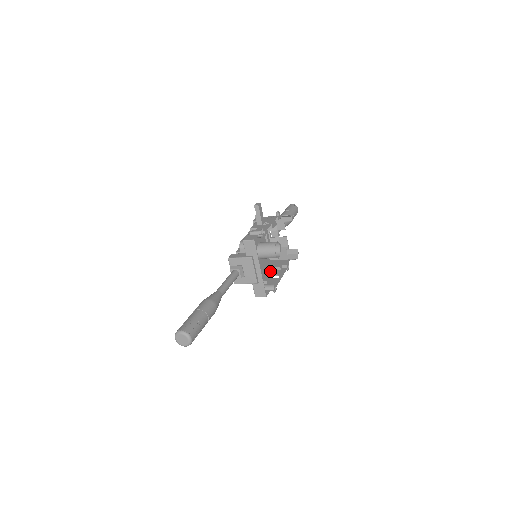
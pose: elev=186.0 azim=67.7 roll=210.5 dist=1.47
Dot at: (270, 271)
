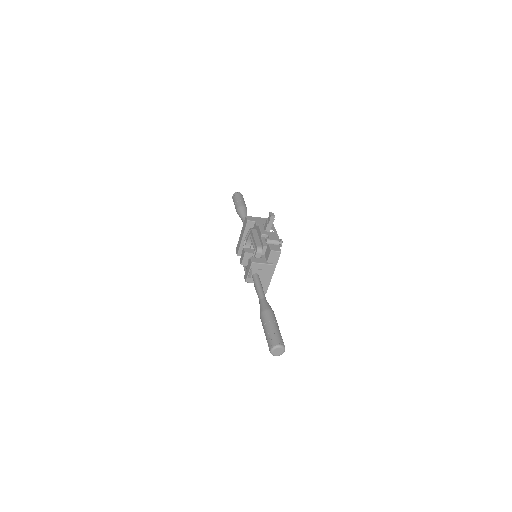
Dot at: occluded
